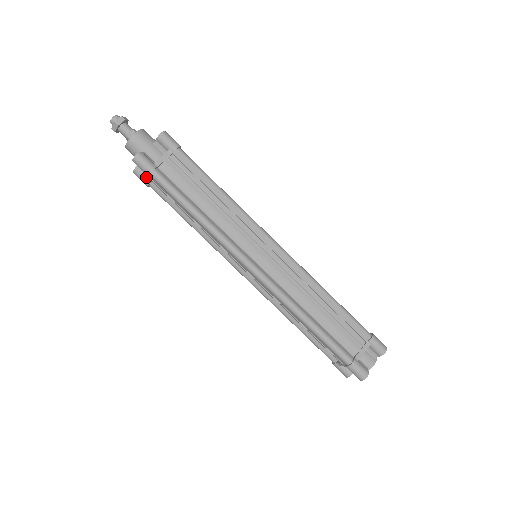
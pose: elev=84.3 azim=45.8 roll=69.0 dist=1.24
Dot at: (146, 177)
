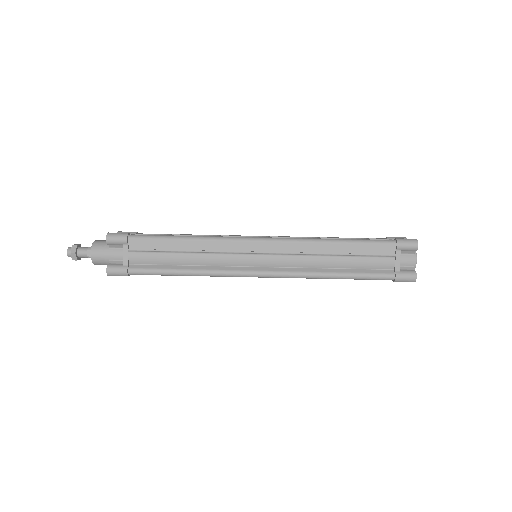
Dot at: (122, 265)
